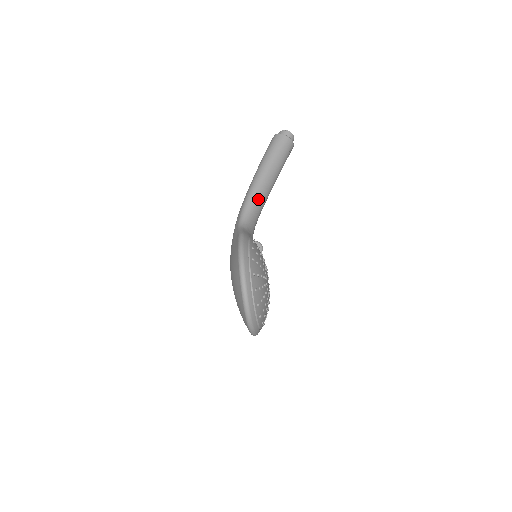
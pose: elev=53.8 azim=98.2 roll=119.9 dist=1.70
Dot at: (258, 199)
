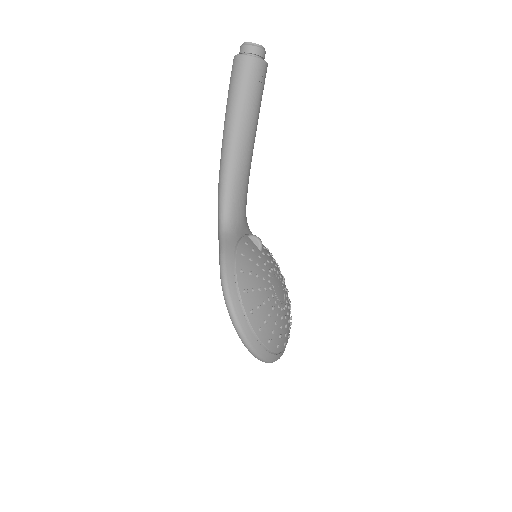
Dot at: (236, 177)
